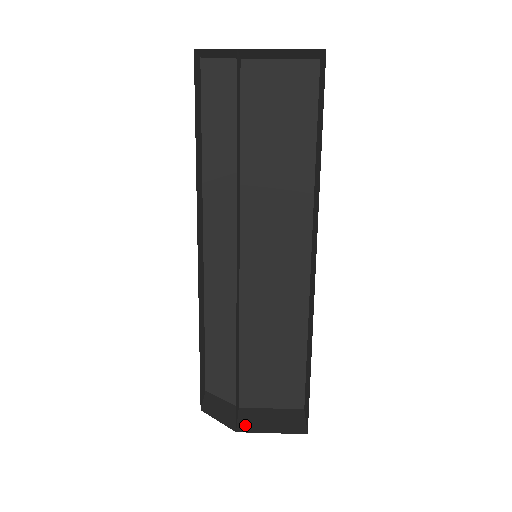
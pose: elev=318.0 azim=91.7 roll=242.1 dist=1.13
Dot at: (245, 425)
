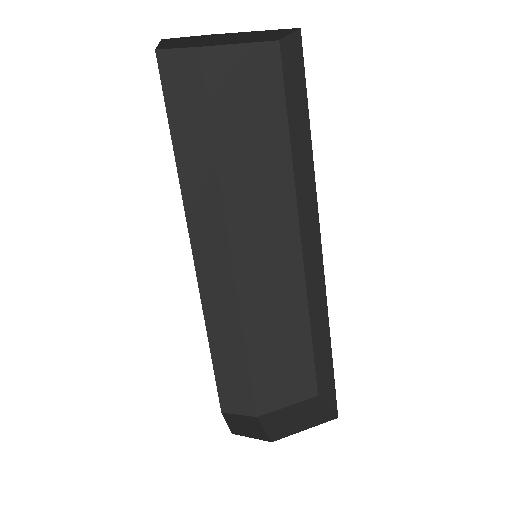
Dot at: (275, 432)
